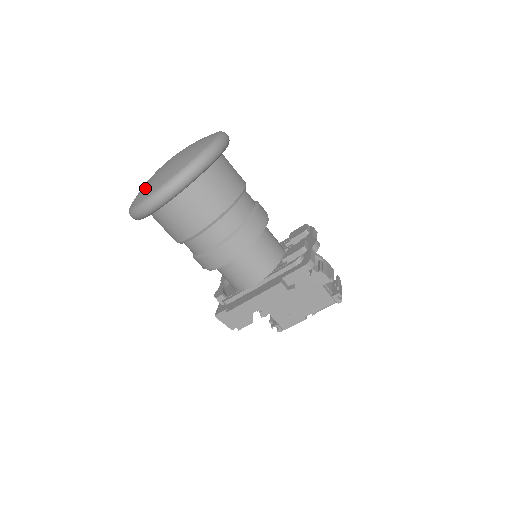
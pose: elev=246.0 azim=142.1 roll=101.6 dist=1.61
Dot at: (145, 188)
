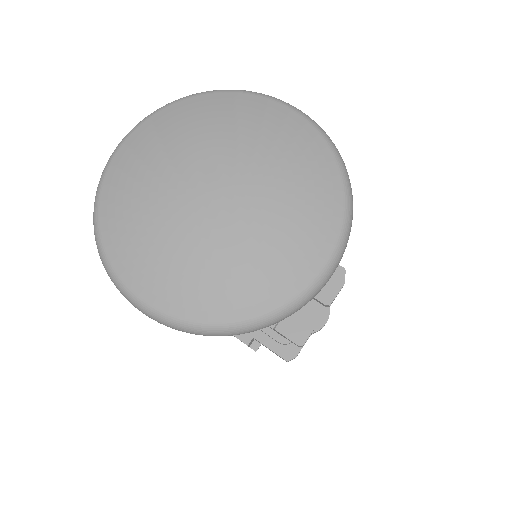
Dot at: (139, 236)
